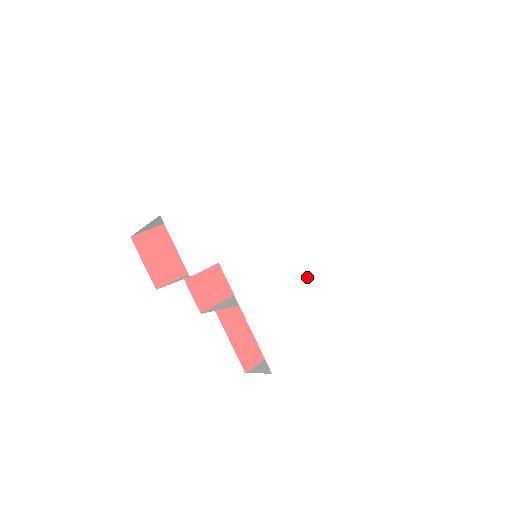
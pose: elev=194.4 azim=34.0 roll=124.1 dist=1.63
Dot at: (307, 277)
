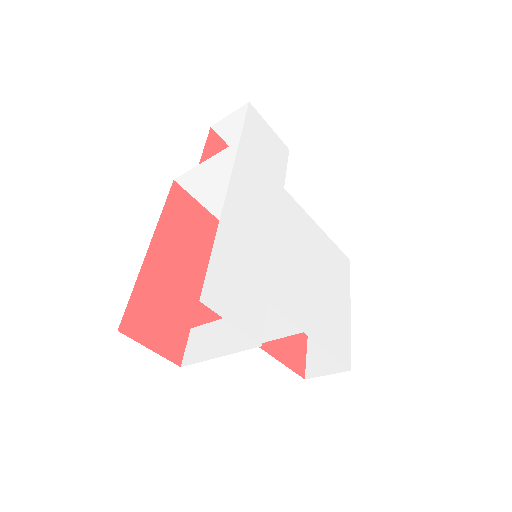
Dot at: (316, 249)
